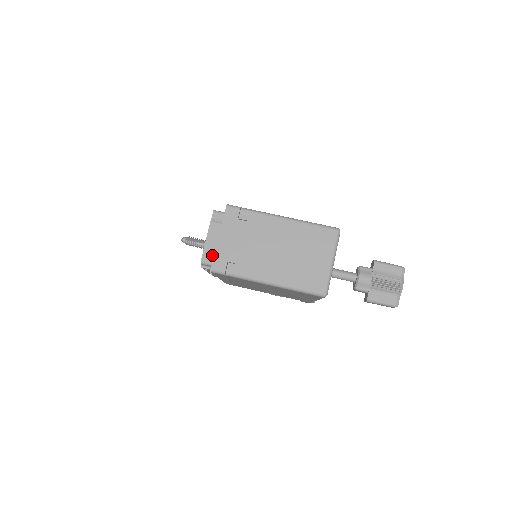
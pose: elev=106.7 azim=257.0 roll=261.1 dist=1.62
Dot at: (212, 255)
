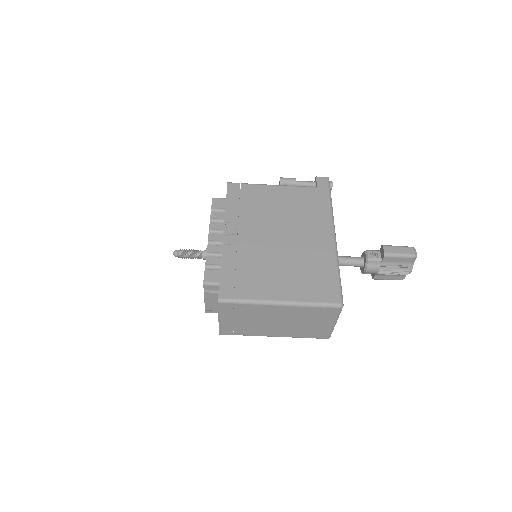
Dot at: (215, 310)
